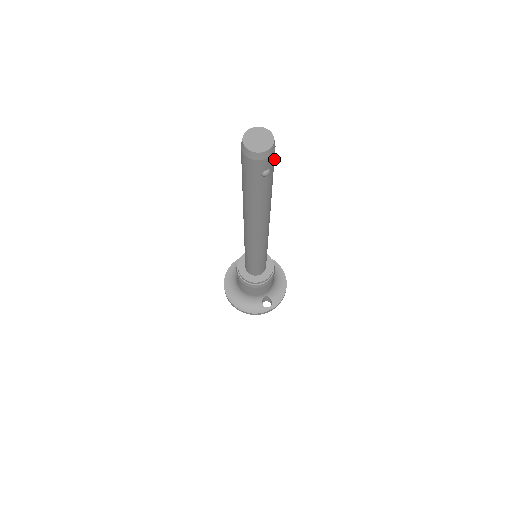
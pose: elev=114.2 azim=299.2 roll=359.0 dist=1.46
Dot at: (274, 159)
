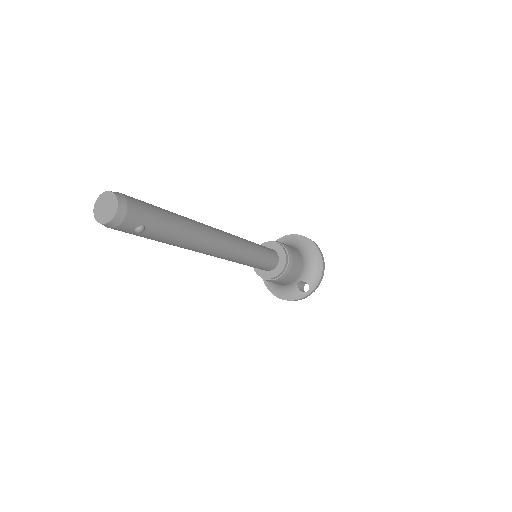
Dot at: (143, 213)
